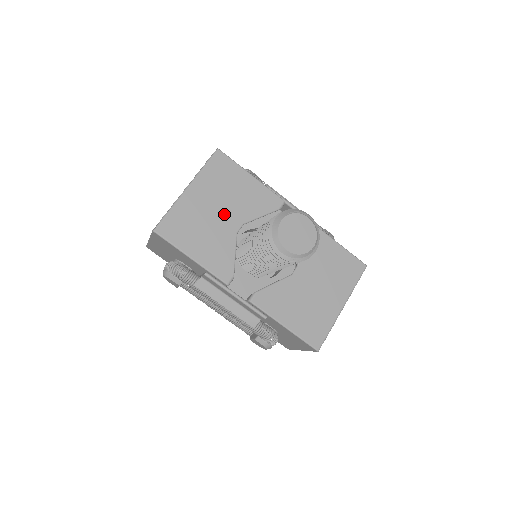
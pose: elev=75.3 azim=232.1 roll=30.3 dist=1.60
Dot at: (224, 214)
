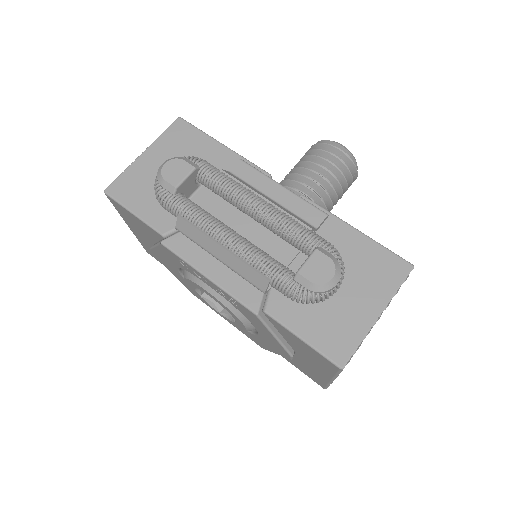
Dot at: occluded
